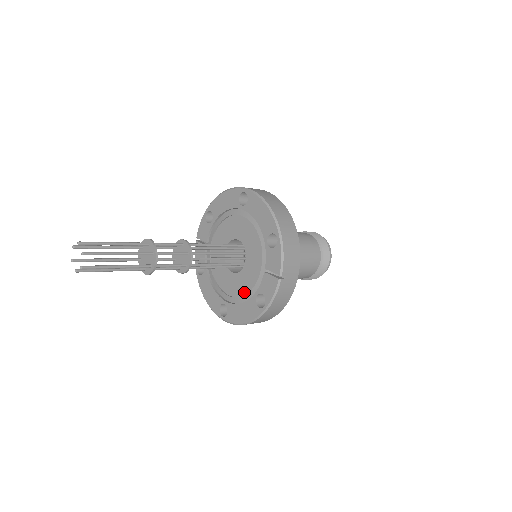
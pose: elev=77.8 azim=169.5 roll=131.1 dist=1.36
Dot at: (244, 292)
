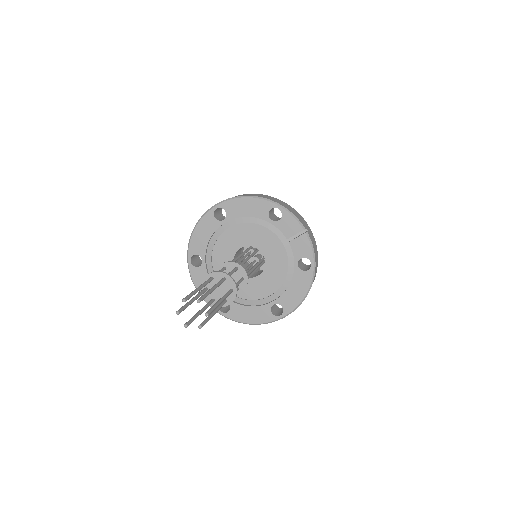
Dot at: (283, 277)
